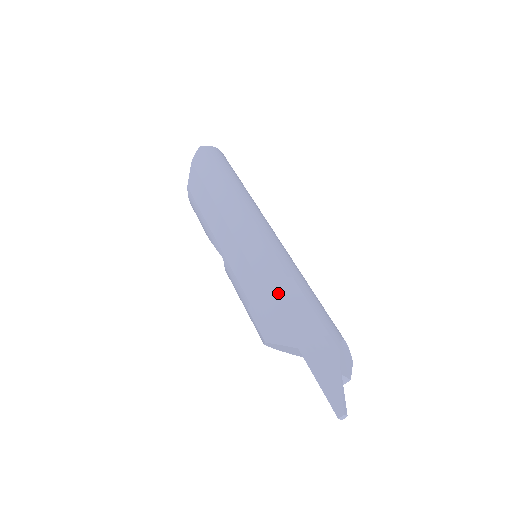
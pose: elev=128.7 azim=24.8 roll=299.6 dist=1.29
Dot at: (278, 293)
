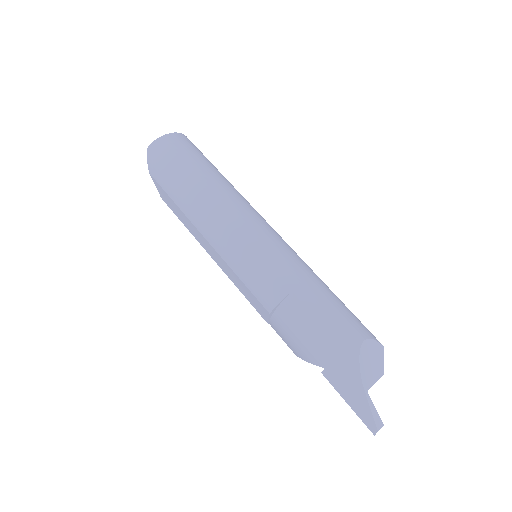
Dot at: (285, 314)
